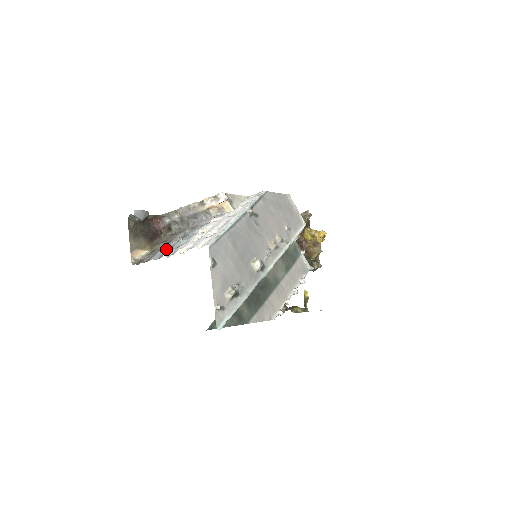
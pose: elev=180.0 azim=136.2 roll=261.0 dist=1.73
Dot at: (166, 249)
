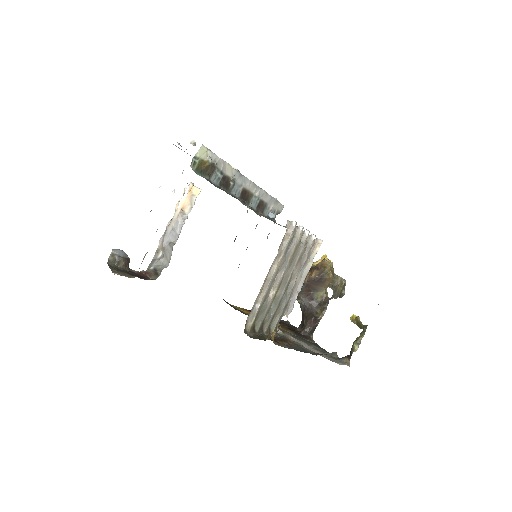
Dot at: occluded
